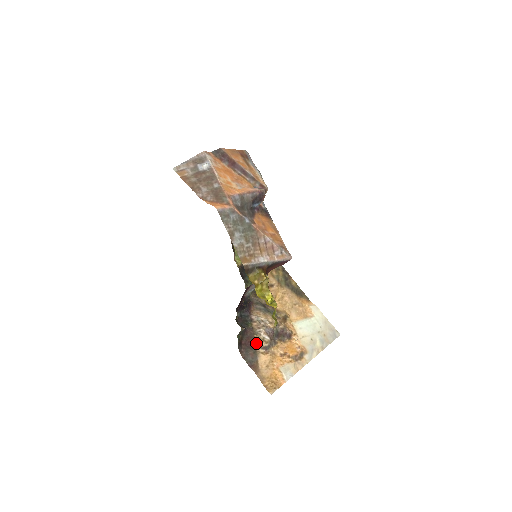
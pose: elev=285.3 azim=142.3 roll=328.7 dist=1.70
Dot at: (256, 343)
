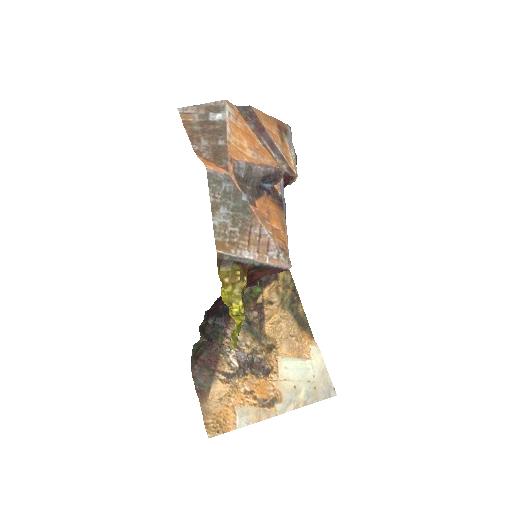
Dot at: (218, 365)
